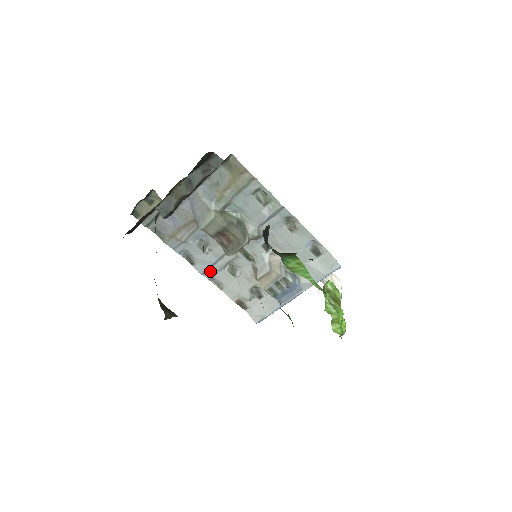
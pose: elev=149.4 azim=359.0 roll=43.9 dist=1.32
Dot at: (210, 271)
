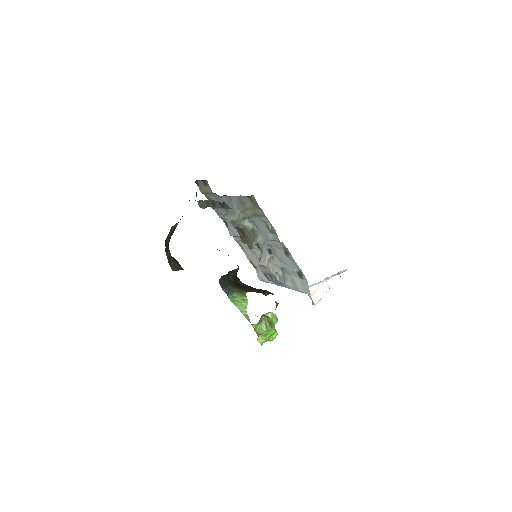
Dot at: (237, 238)
